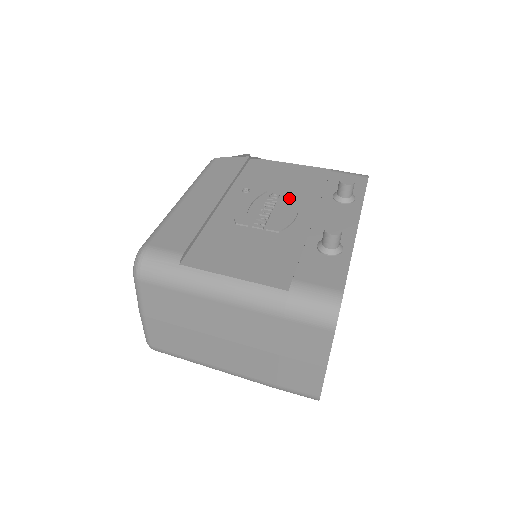
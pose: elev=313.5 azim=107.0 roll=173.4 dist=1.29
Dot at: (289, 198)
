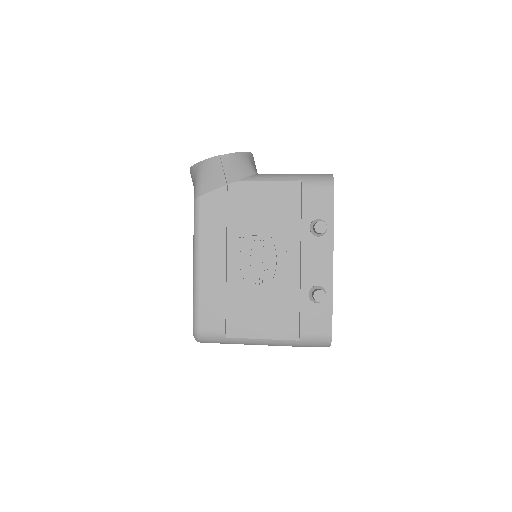
Dot at: (276, 240)
